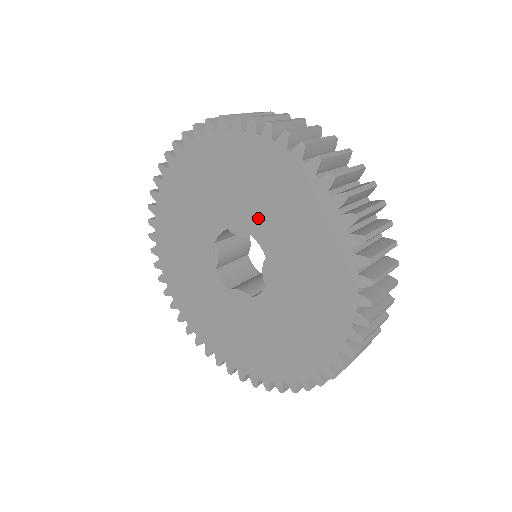
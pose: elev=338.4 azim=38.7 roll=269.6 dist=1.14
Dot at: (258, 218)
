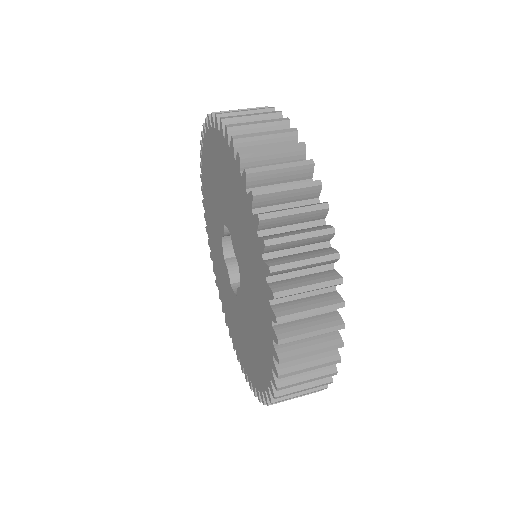
Dot at: (221, 204)
